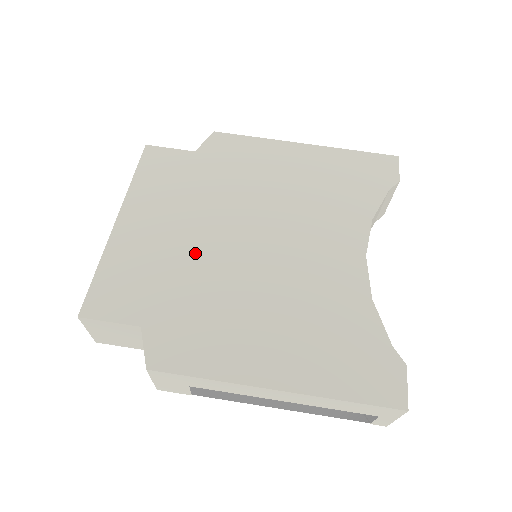
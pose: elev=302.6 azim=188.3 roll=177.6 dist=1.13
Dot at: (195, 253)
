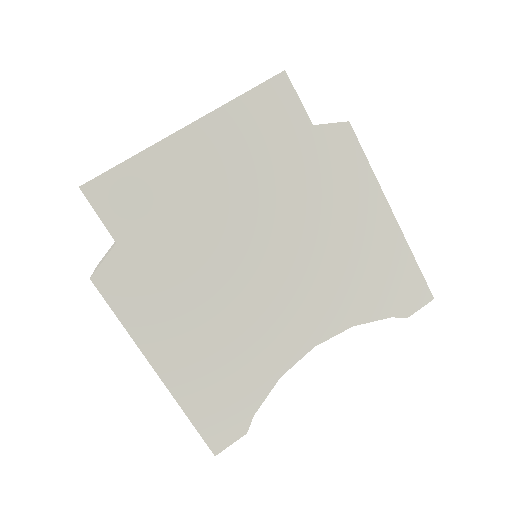
Dot at: (212, 223)
